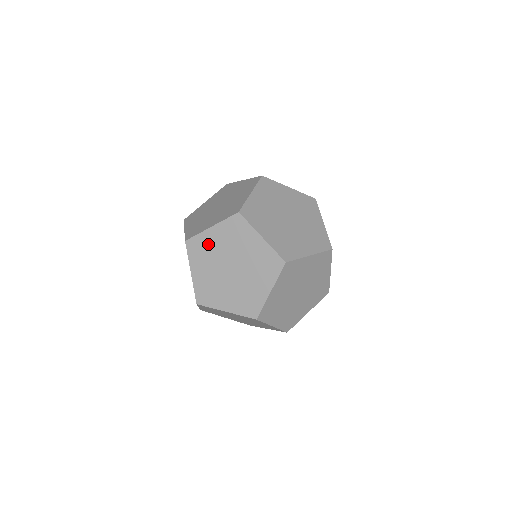
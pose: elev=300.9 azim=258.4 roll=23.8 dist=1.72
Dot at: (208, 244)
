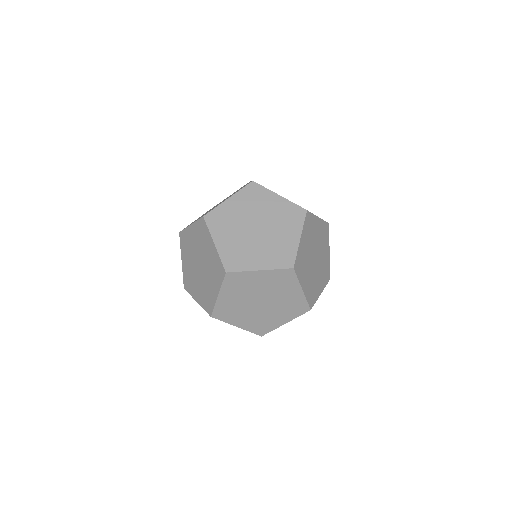
Dot at: occluded
